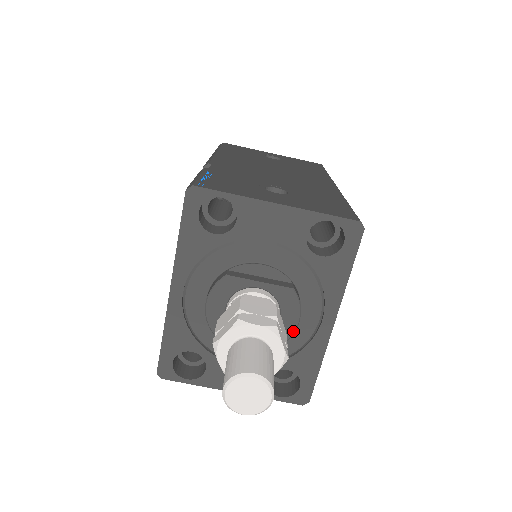
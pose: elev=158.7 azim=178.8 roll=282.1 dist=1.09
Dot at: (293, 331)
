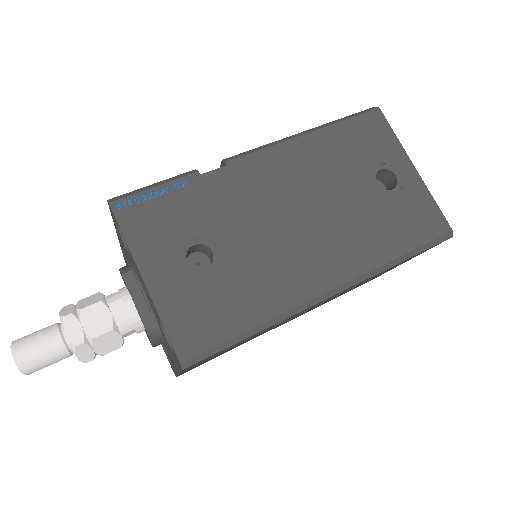
Dot at: occluded
